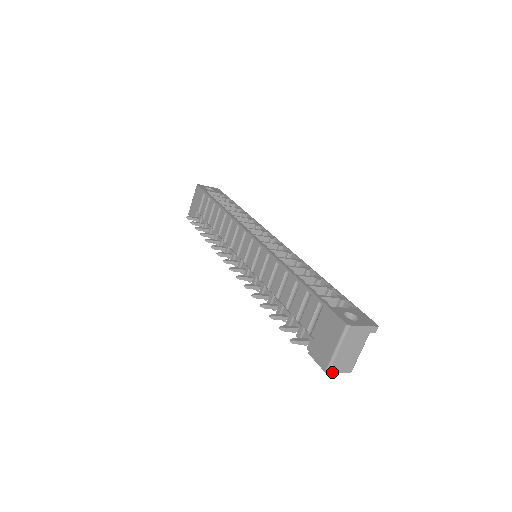
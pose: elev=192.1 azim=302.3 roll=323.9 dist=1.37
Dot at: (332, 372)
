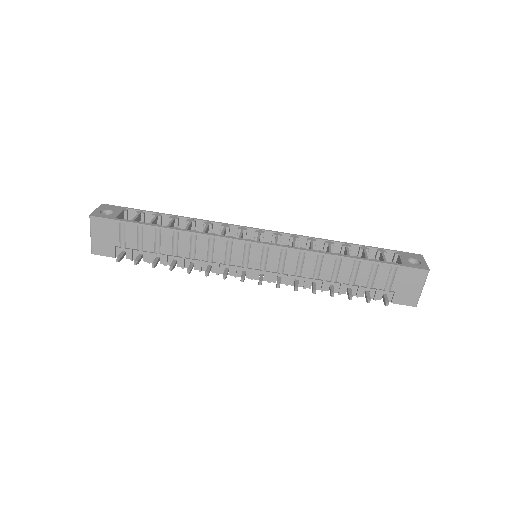
Dot at: (416, 303)
